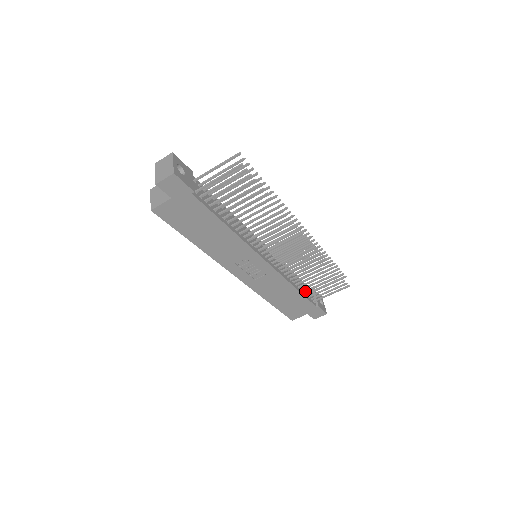
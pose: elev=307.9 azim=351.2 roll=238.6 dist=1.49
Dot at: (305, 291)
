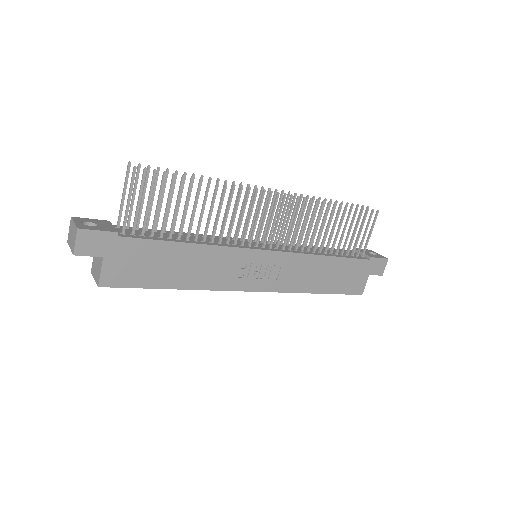
Dot at: (341, 253)
